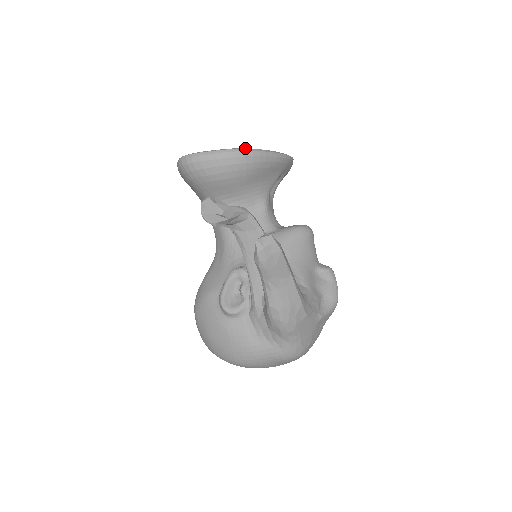
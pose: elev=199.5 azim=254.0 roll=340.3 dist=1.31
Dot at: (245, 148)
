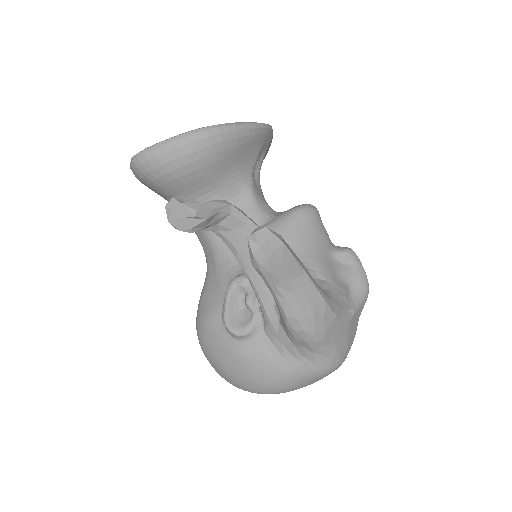
Dot at: (207, 126)
